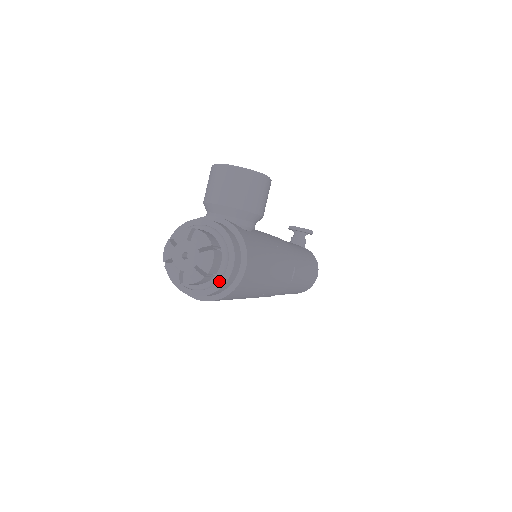
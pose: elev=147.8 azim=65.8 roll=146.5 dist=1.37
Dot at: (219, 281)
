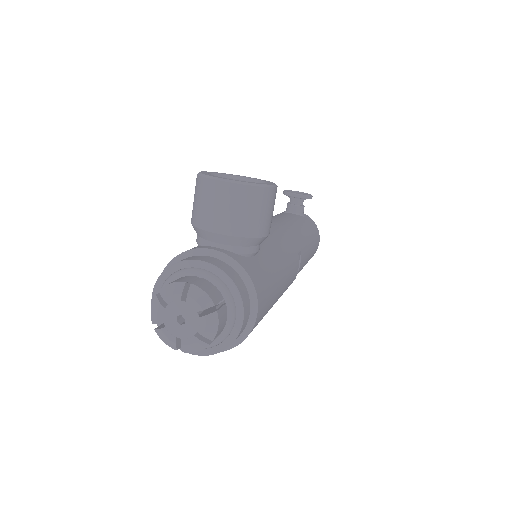
Dot at: (226, 339)
